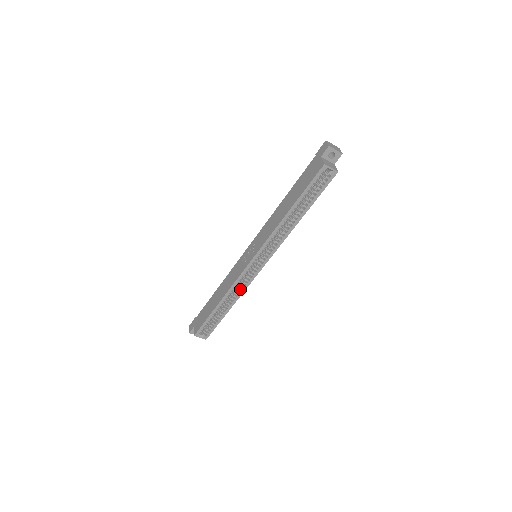
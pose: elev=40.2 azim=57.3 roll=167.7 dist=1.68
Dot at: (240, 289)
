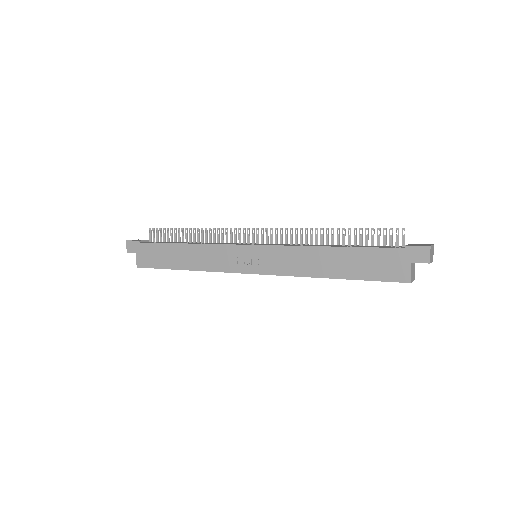
Dot at: occluded
